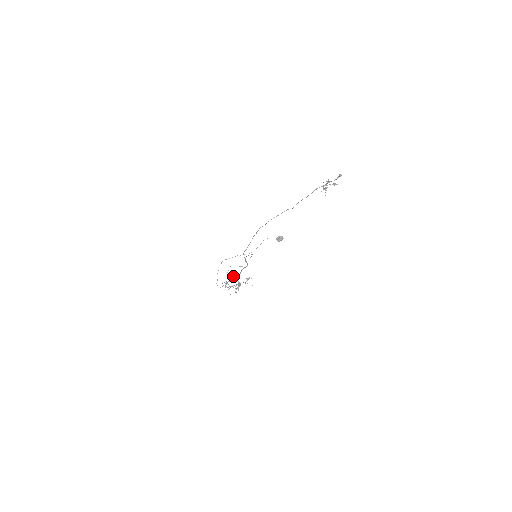
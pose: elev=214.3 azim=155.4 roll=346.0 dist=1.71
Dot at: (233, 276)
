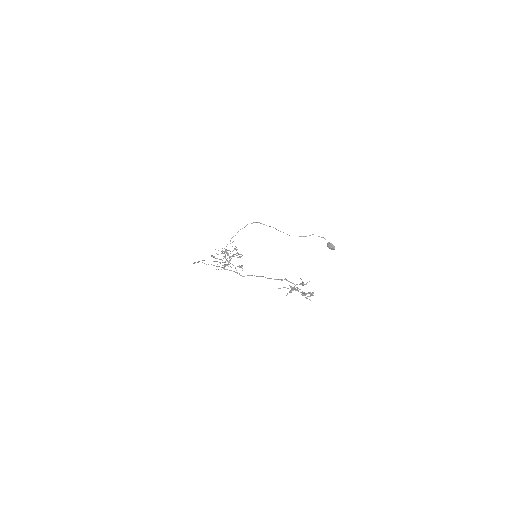
Dot at: (236, 249)
